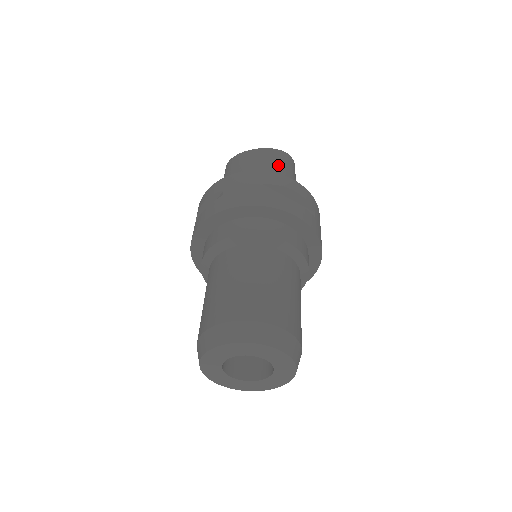
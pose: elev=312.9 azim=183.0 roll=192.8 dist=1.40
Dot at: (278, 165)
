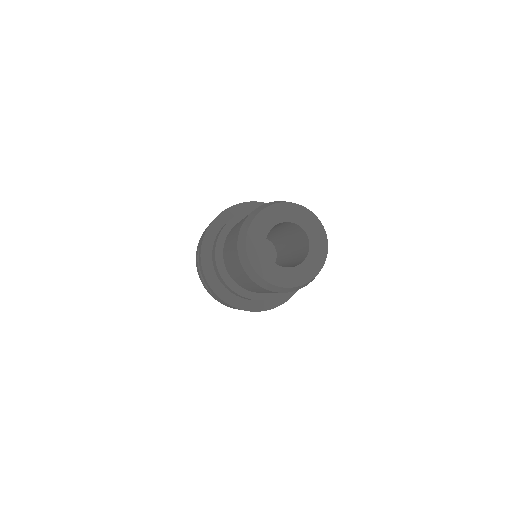
Dot at: occluded
